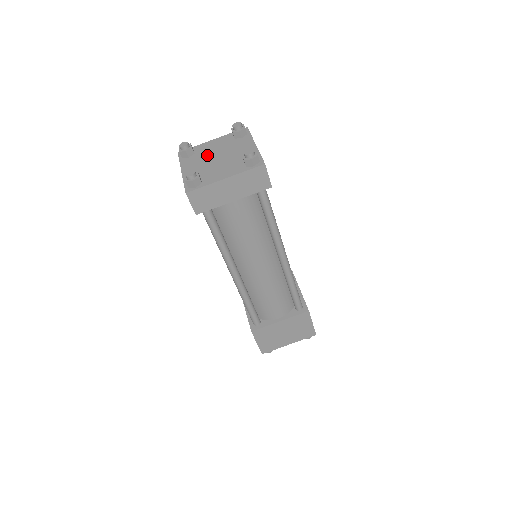
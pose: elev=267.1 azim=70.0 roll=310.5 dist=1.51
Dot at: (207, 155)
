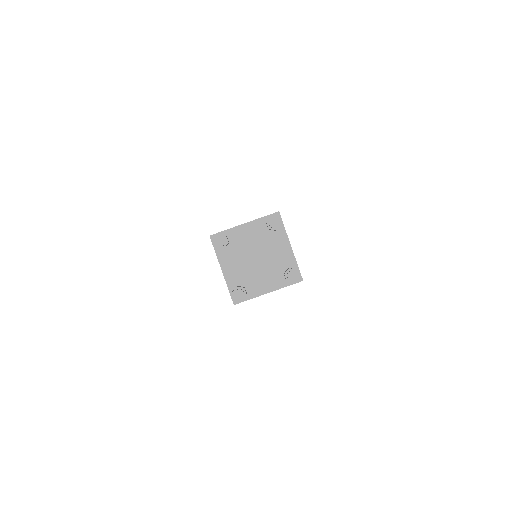
Dot at: (244, 251)
